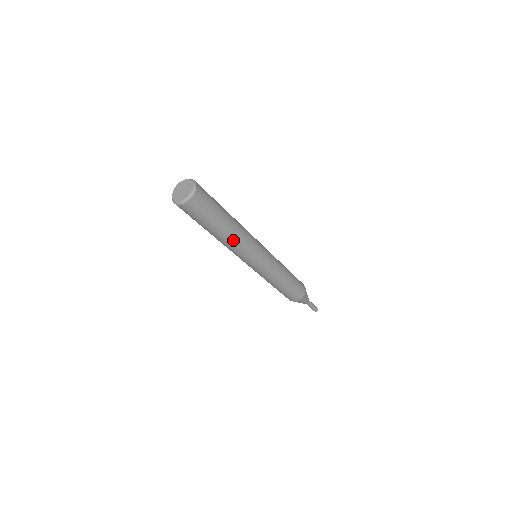
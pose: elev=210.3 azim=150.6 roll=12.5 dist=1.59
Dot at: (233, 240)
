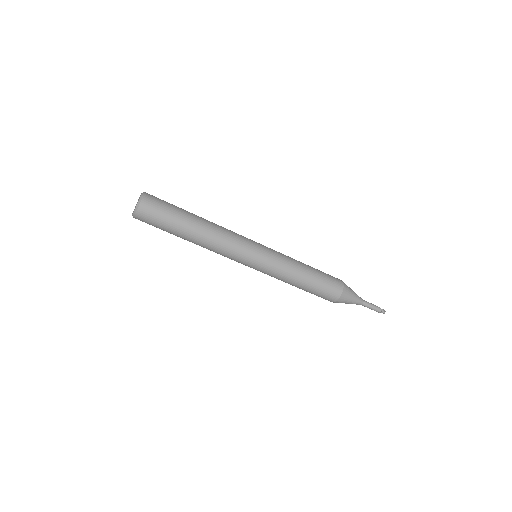
Dot at: (204, 246)
